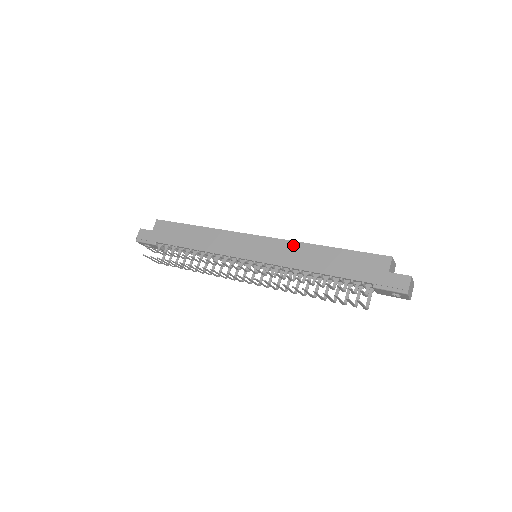
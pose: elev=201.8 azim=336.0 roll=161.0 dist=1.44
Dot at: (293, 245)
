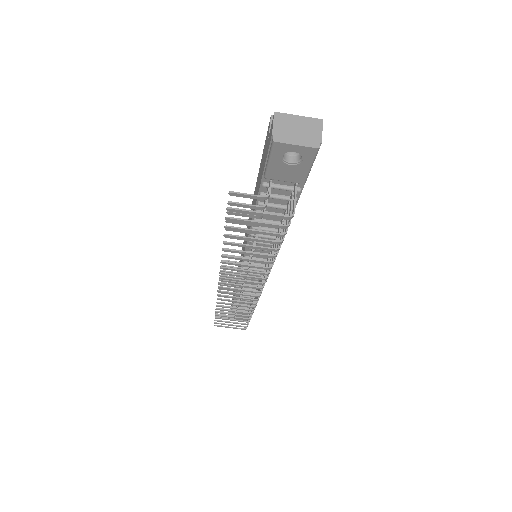
Dot at: occluded
